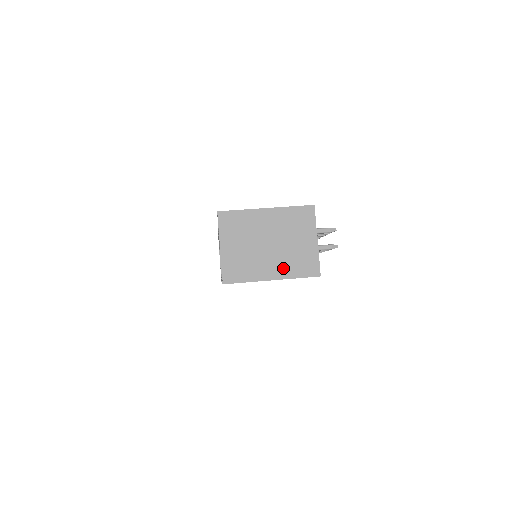
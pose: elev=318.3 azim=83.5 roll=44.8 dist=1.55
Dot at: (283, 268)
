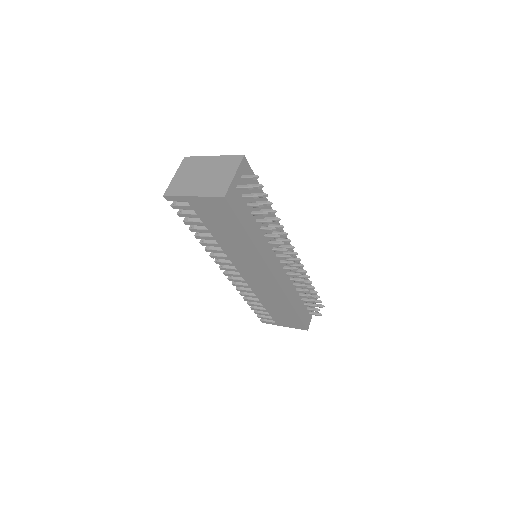
Dot at: (203, 190)
